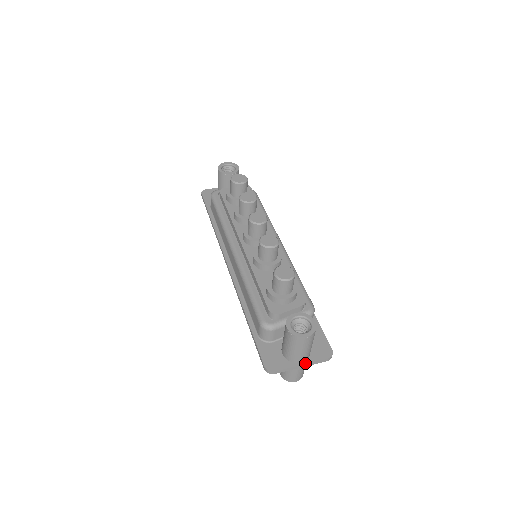
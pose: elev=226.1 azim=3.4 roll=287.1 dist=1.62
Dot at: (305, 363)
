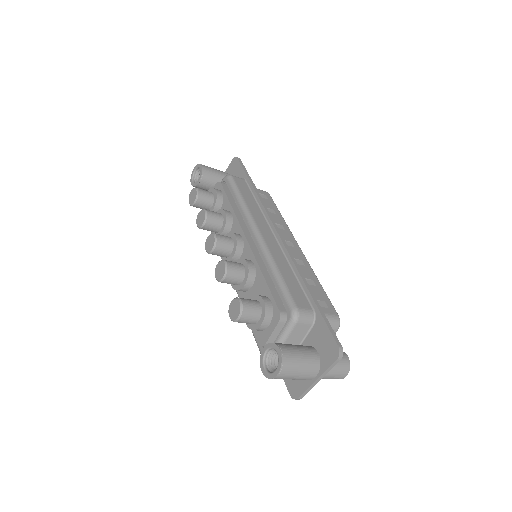
Dot at: (318, 376)
